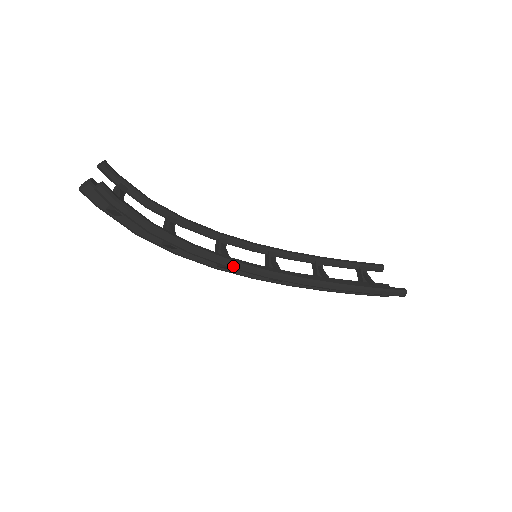
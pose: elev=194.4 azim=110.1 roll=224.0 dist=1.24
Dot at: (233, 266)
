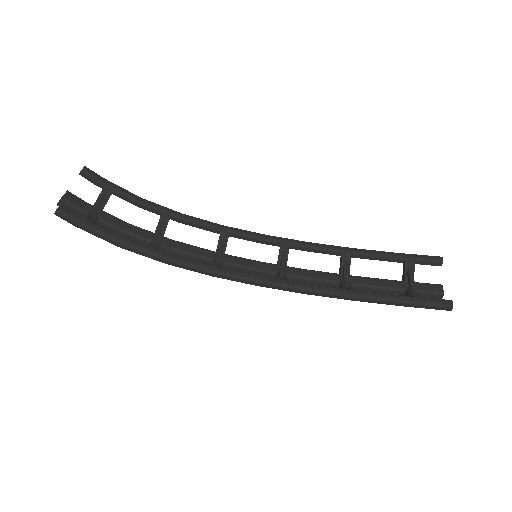
Dot at: (216, 276)
